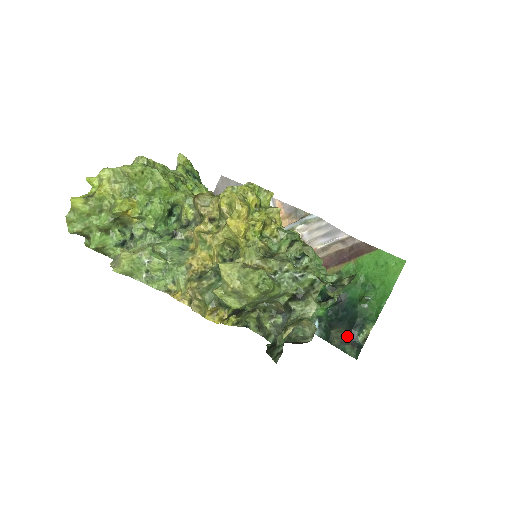
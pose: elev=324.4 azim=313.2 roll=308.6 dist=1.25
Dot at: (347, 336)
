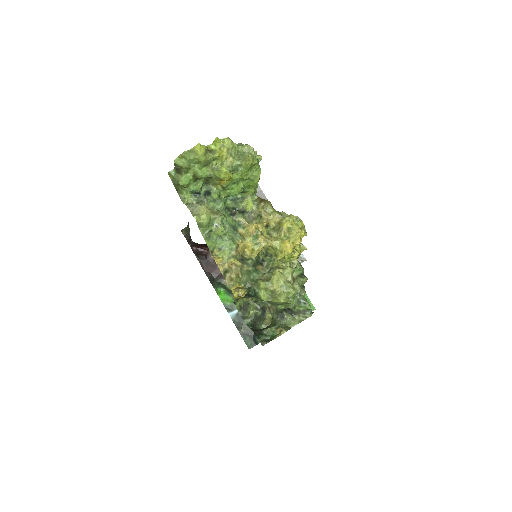
Dot at: (252, 331)
